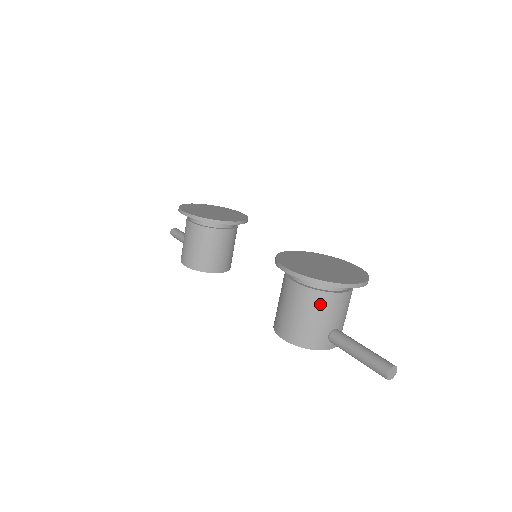
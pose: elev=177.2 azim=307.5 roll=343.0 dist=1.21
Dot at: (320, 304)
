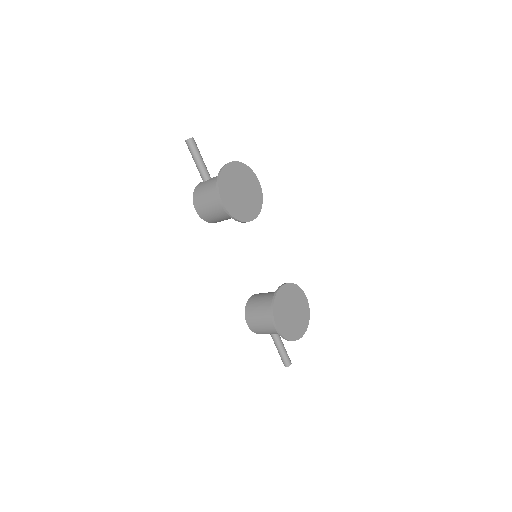
Dot at: occluded
